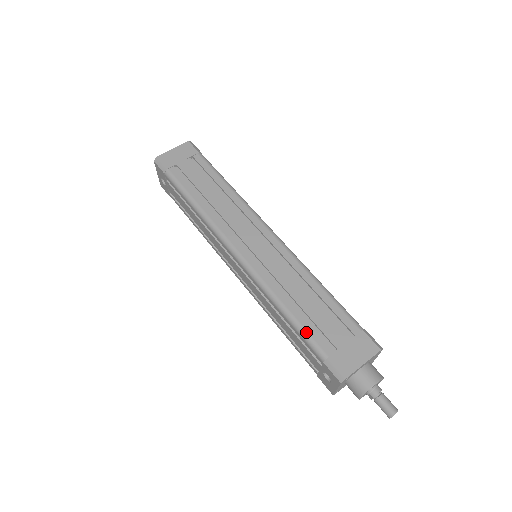
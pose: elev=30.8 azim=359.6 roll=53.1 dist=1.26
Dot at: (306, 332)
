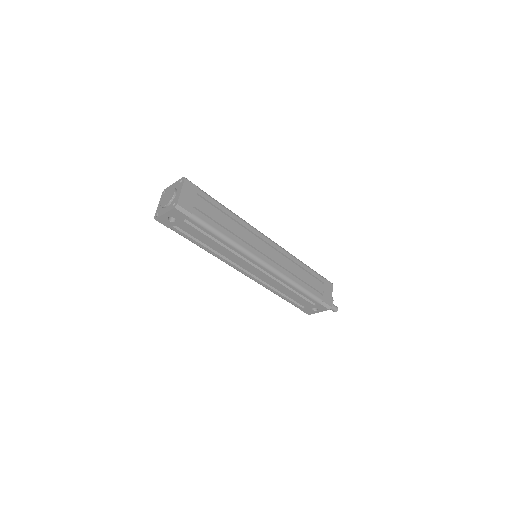
Dot at: (311, 293)
